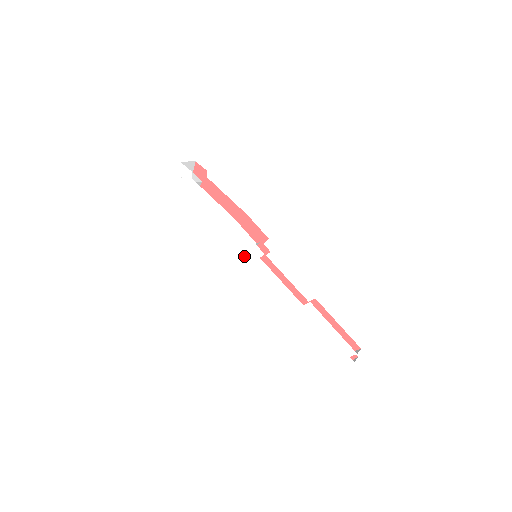
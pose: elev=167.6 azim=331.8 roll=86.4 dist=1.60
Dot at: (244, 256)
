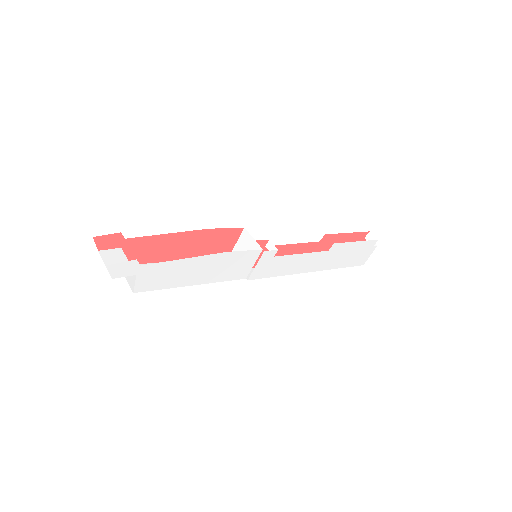
Dot at: (255, 270)
